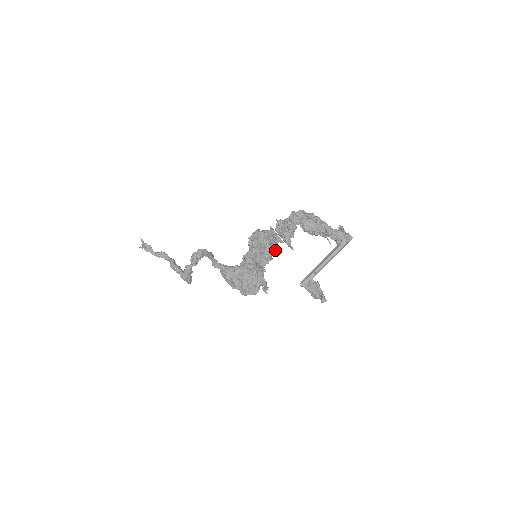
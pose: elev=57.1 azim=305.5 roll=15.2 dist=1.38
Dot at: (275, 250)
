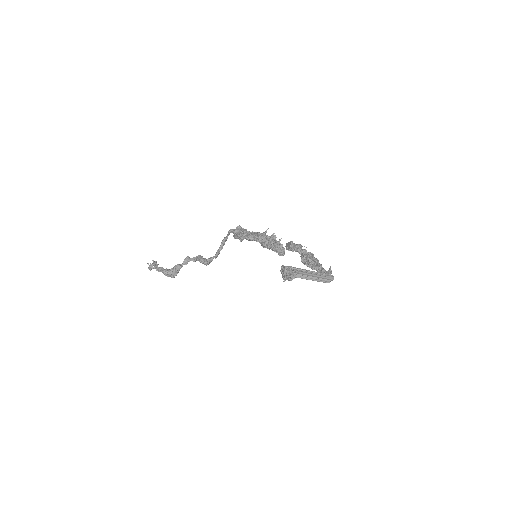
Dot at: (278, 249)
